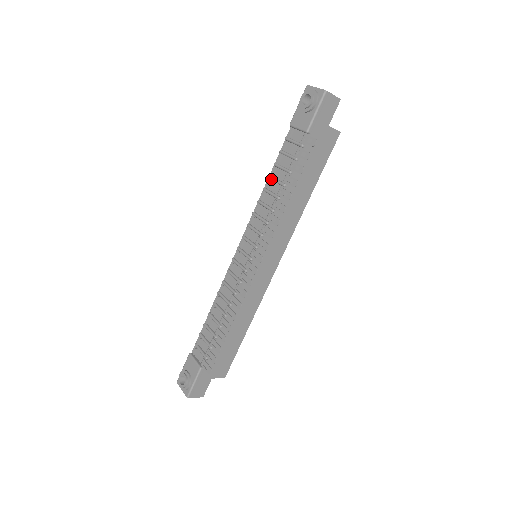
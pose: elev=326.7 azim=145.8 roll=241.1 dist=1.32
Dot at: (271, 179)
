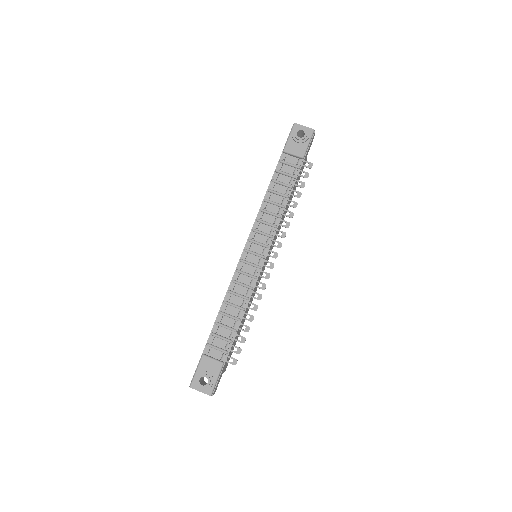
Dot at: (272, 192)
